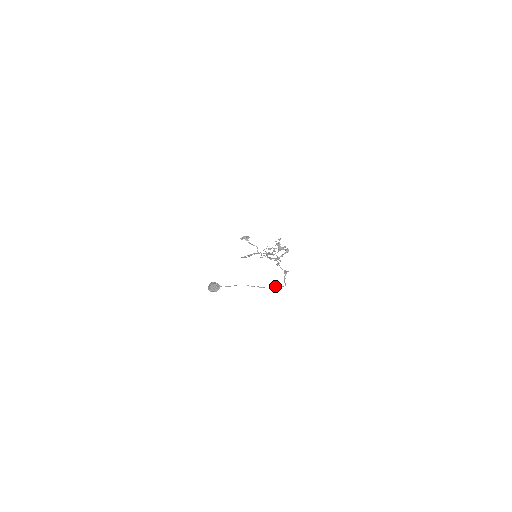
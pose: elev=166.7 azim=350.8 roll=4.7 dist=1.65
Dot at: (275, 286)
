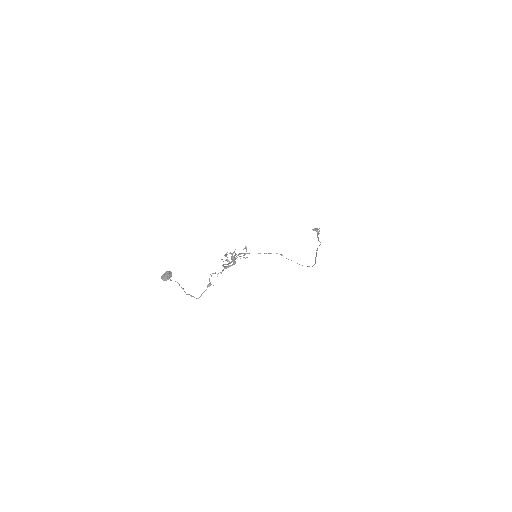
Dot at: (191, 295)
